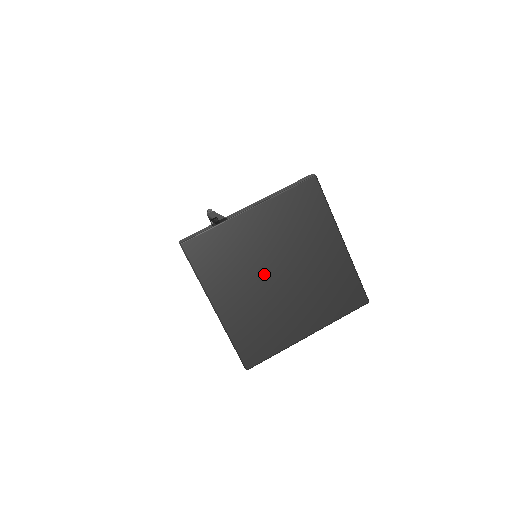
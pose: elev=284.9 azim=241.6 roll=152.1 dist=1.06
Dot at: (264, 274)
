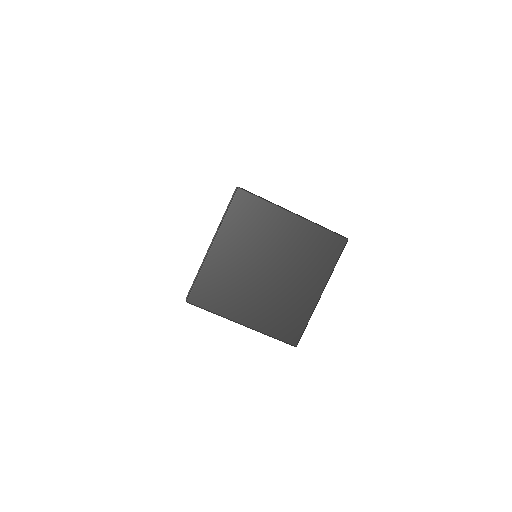
Dot at: (256, 278)
